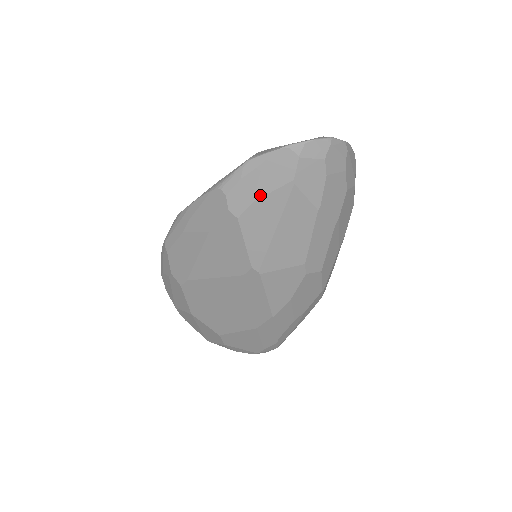
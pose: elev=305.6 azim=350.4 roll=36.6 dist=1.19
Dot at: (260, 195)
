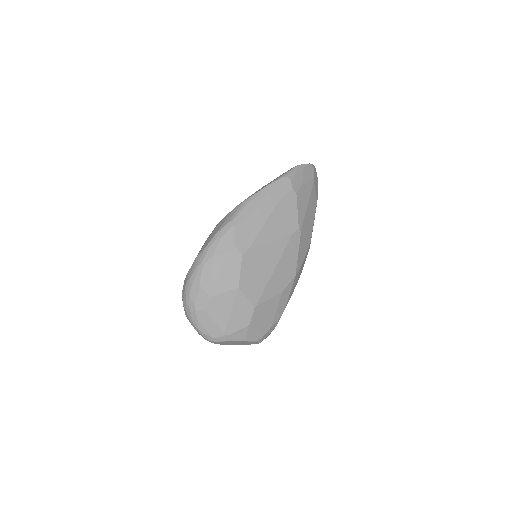
Dot at: (304, 183)
